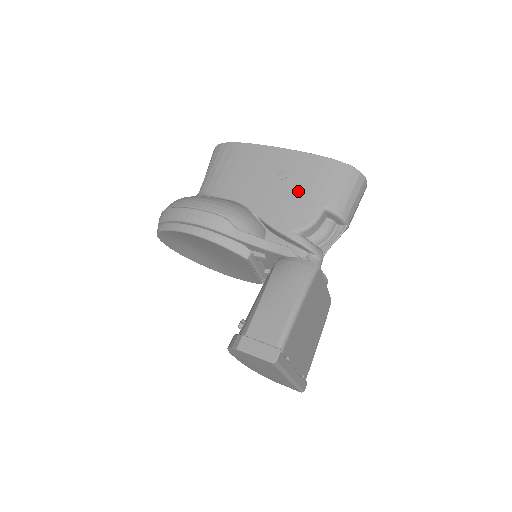
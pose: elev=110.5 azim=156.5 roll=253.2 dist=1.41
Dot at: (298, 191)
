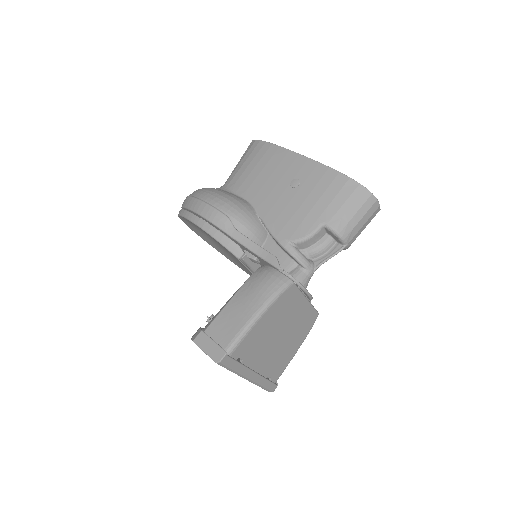
Dot at: (303, 202)
